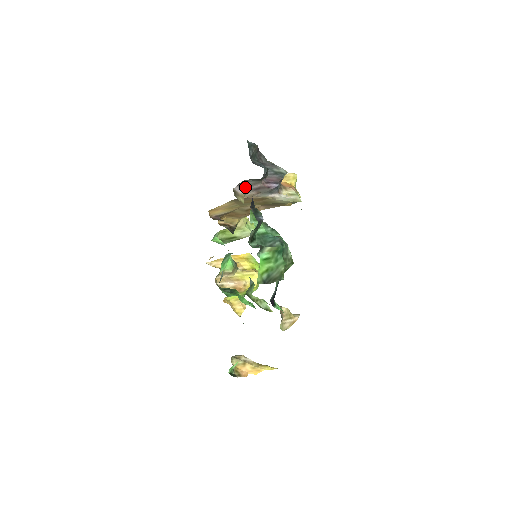
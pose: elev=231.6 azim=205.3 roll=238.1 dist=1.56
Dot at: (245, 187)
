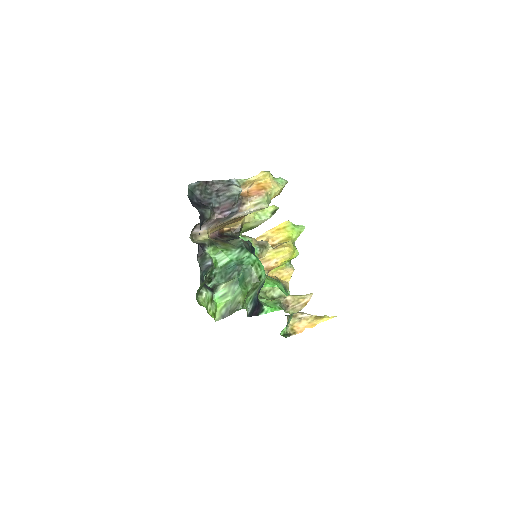
Dot at: (203, 225)
